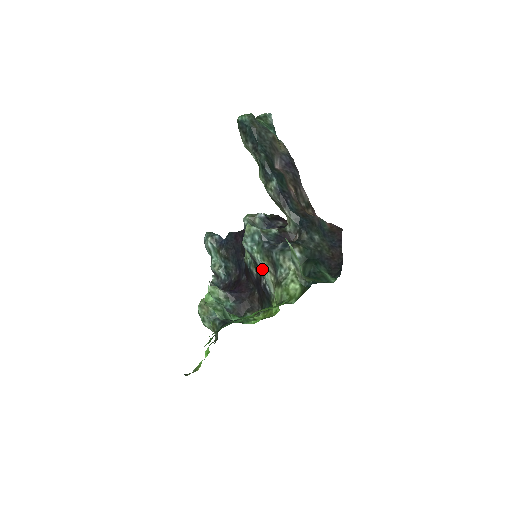
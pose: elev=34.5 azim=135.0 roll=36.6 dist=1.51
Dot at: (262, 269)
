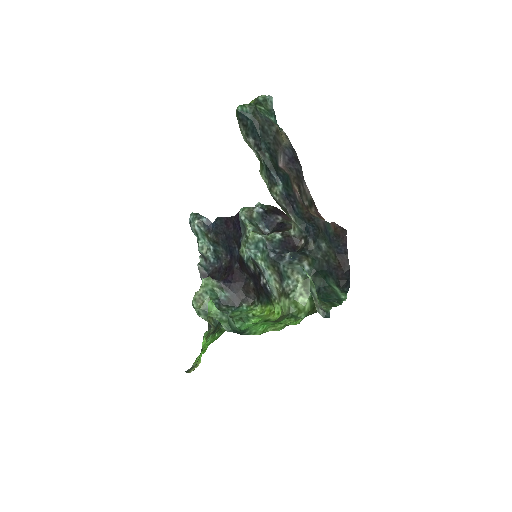
Dot at: (266, 275)
